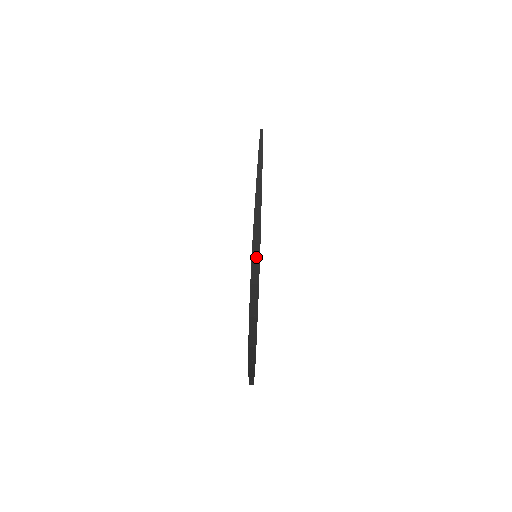
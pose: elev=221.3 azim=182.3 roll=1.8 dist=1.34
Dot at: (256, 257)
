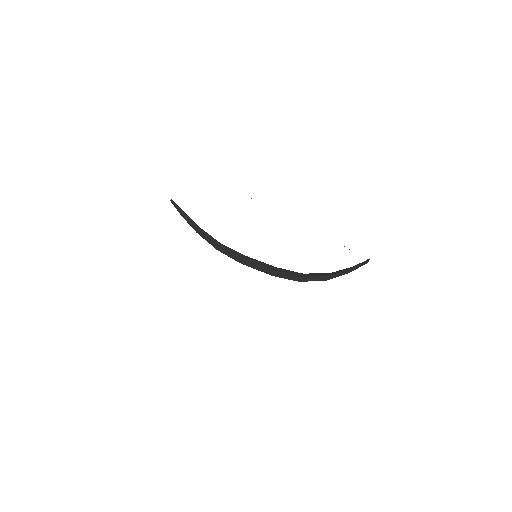
Dot at: (253, 261)
